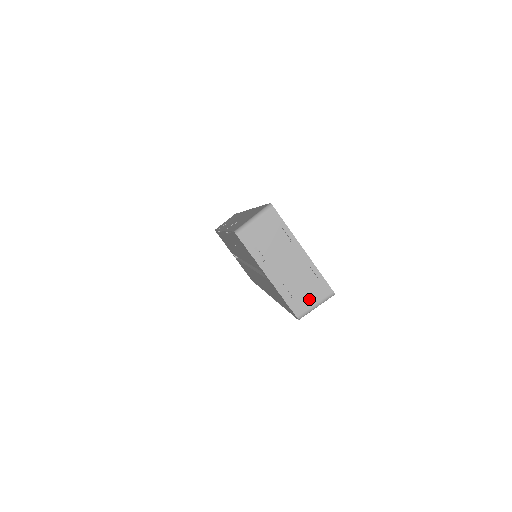
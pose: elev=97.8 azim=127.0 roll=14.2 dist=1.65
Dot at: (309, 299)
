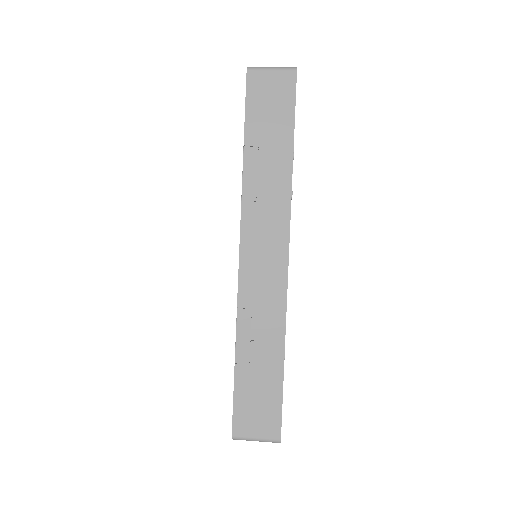
Dot at: occluded
